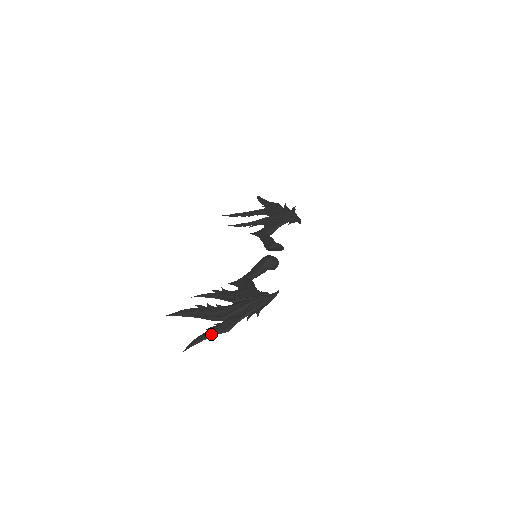
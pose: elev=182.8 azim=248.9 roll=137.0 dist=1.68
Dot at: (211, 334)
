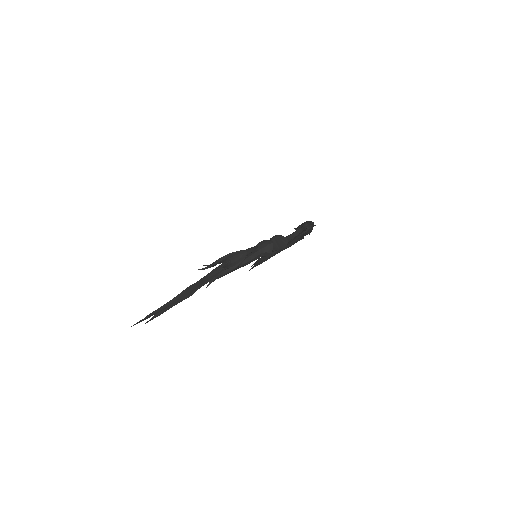
Dot at: (168, 302)
